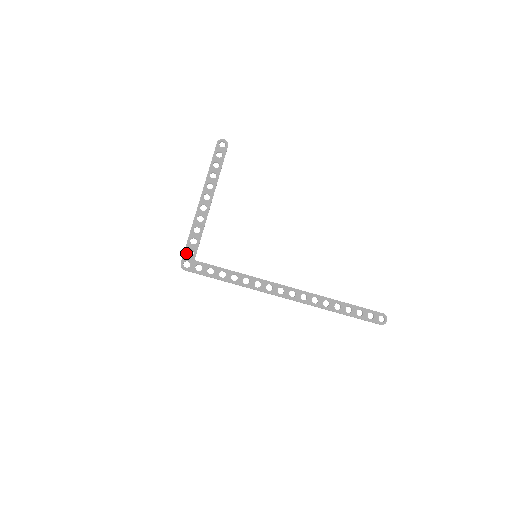
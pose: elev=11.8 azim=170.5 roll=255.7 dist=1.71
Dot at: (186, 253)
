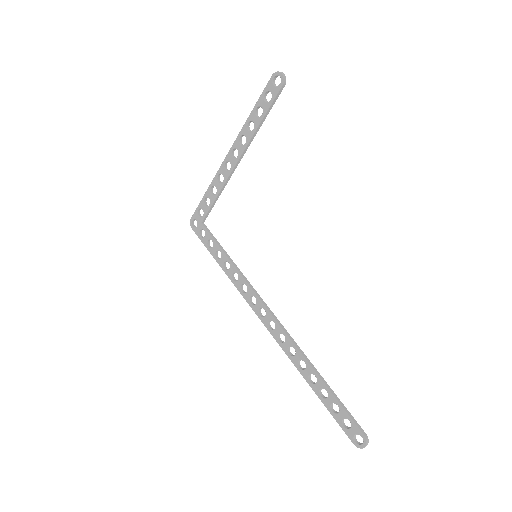
Dot at: (197, 211)
